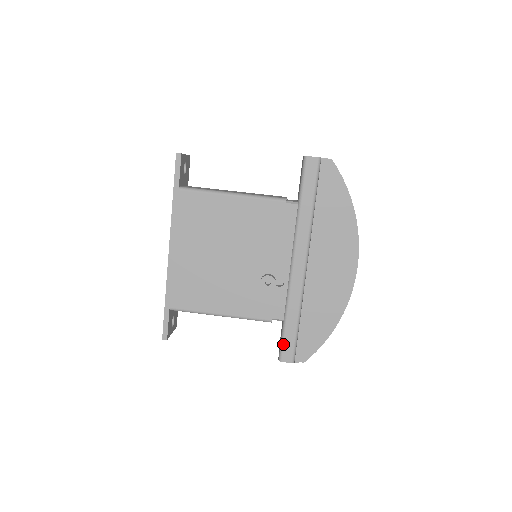
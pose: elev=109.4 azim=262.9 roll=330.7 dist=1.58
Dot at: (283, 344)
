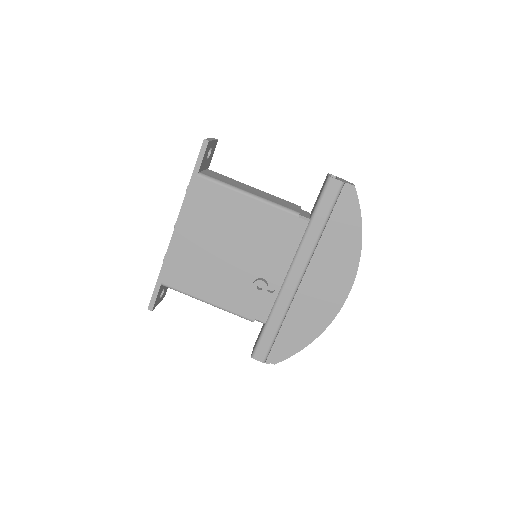
Dot at: (259, 344)
